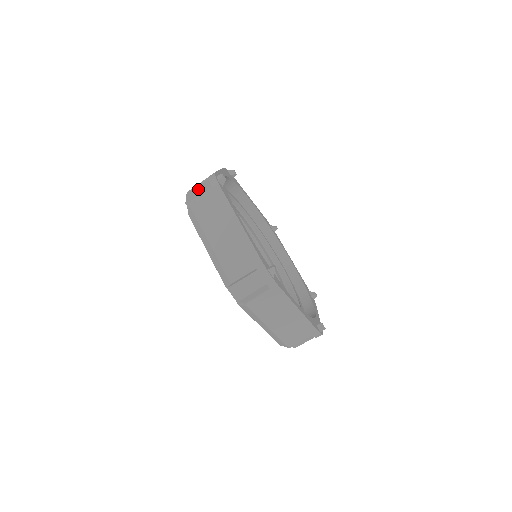
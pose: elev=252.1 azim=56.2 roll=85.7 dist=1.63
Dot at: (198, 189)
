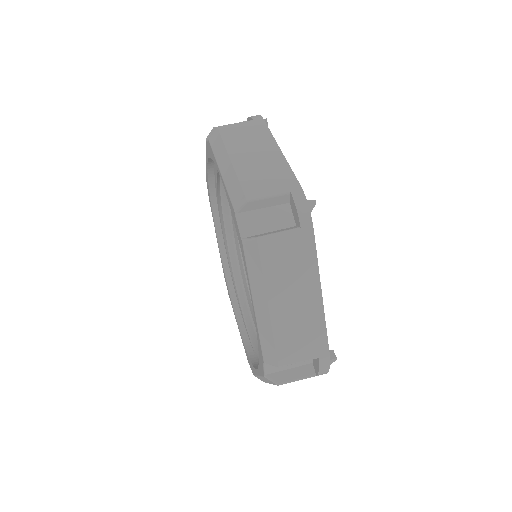
Dot at: occluded
